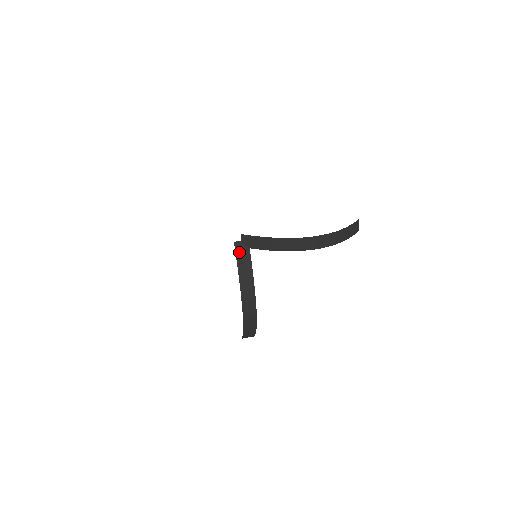
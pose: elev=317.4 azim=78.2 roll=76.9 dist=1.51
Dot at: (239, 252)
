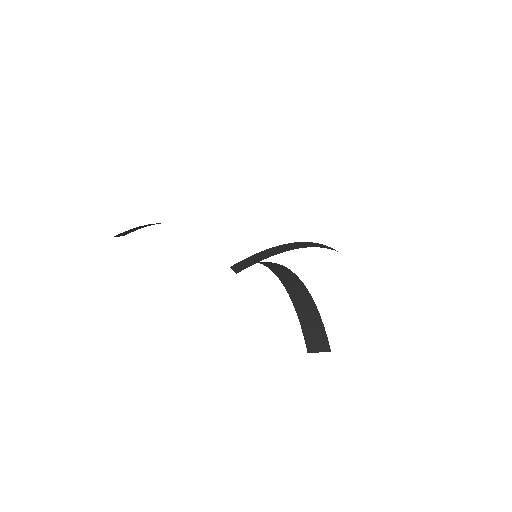
Dot at: occluded
